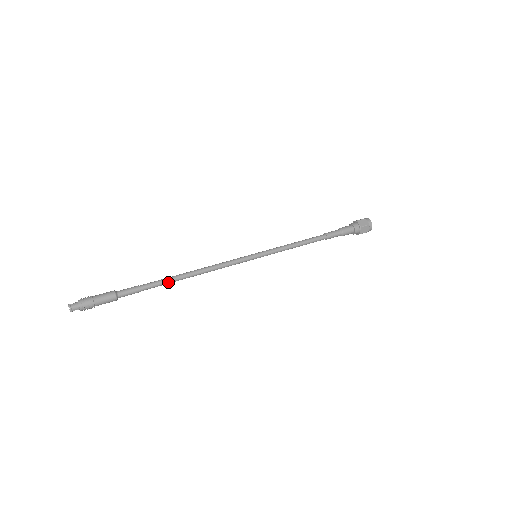
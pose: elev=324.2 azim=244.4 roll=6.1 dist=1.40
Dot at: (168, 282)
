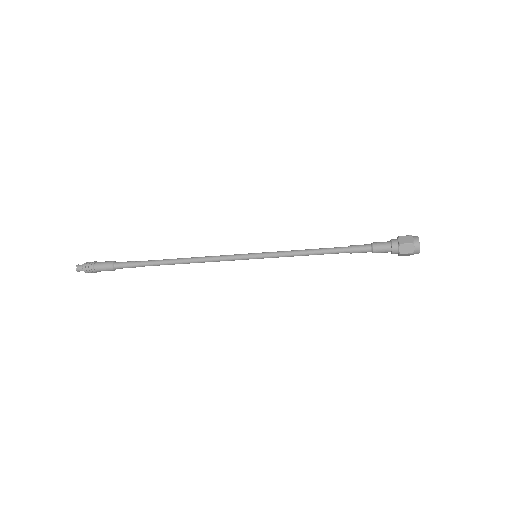
Dot at: (160, 263)
